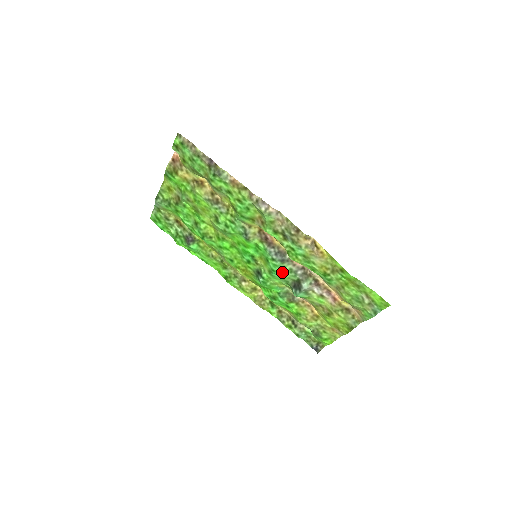
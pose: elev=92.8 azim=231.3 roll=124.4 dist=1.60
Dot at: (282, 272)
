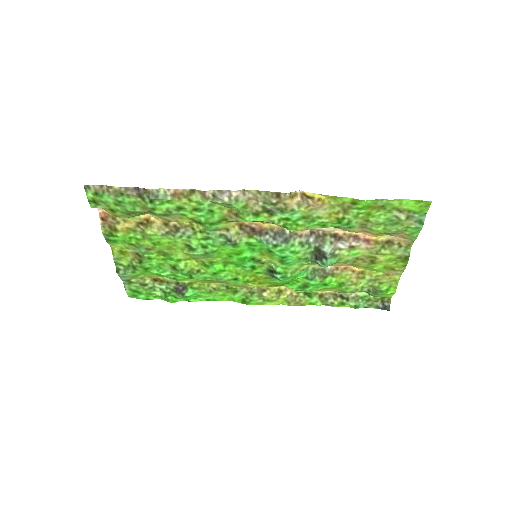
Dot at: (294, 252)
